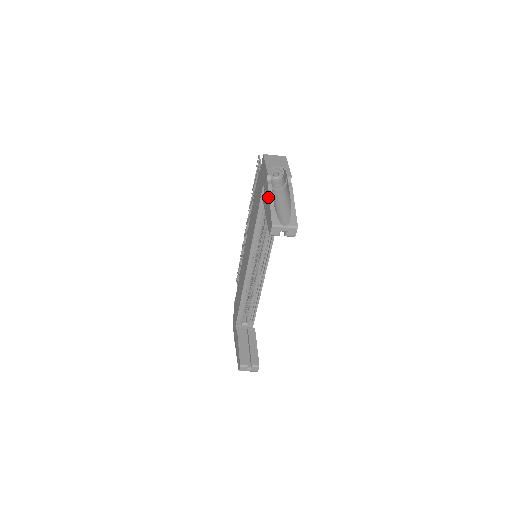
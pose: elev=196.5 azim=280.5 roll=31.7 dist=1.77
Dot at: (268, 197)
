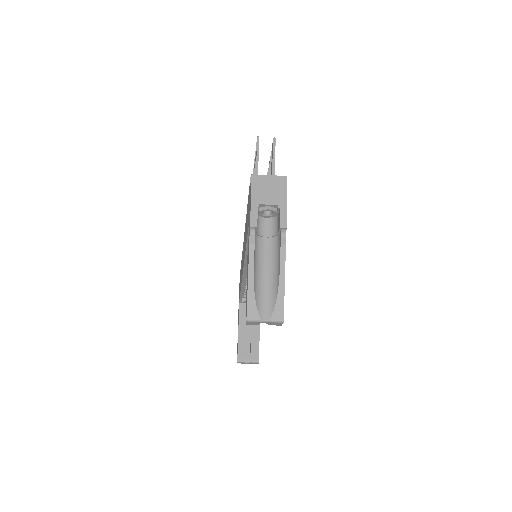
Dot at: (248, 265)
